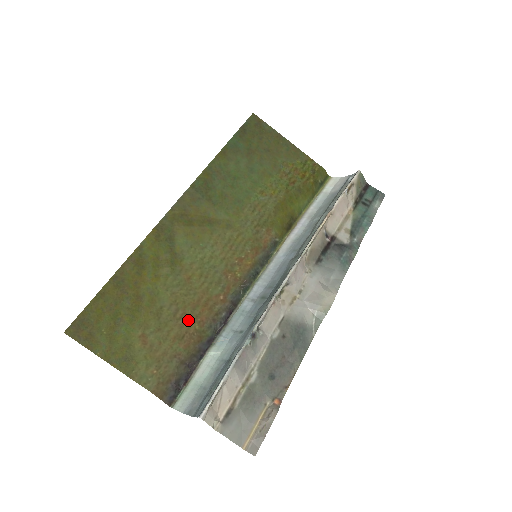
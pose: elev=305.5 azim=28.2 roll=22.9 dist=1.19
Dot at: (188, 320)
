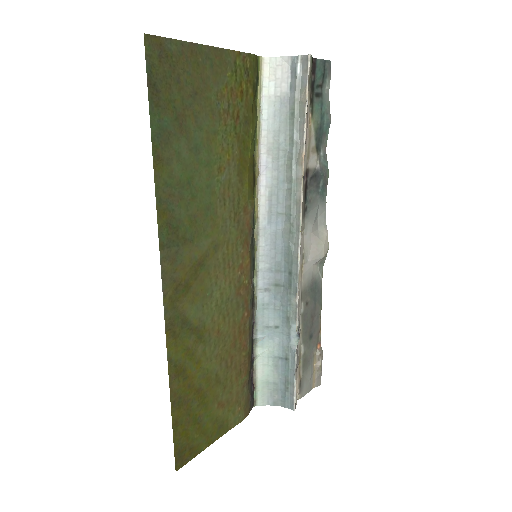
Dot at: (236, 358)
